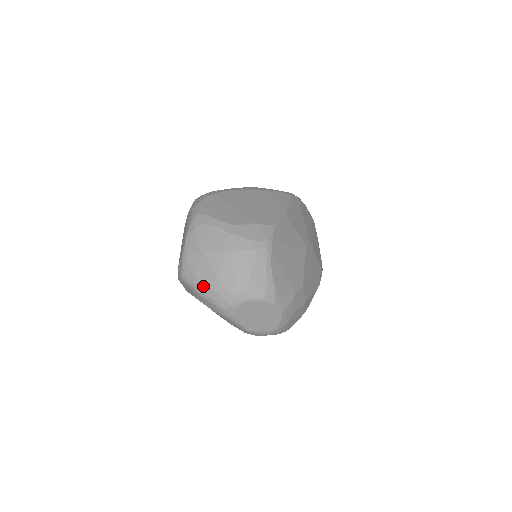
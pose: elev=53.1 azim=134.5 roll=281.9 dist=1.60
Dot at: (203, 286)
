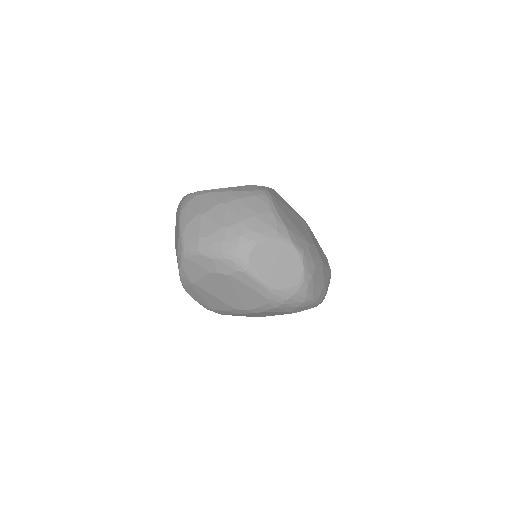
Dot at: (209, 243)
